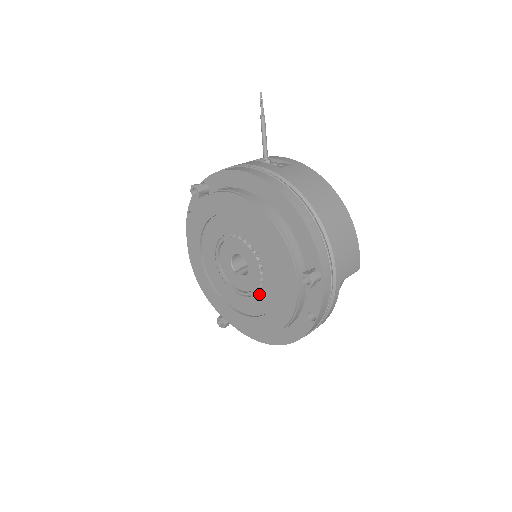
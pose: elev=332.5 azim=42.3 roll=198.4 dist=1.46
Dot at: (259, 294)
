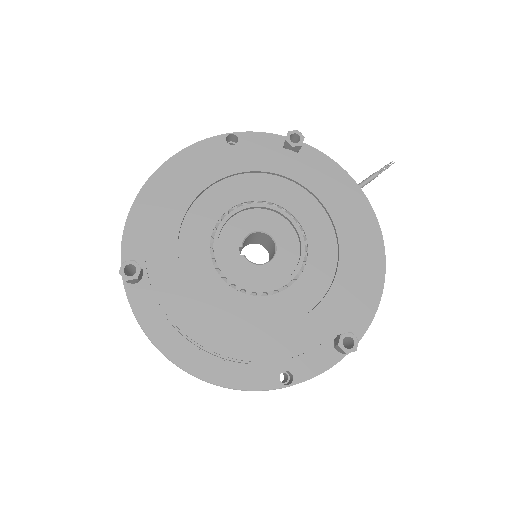
Dot at: (254, 298)
